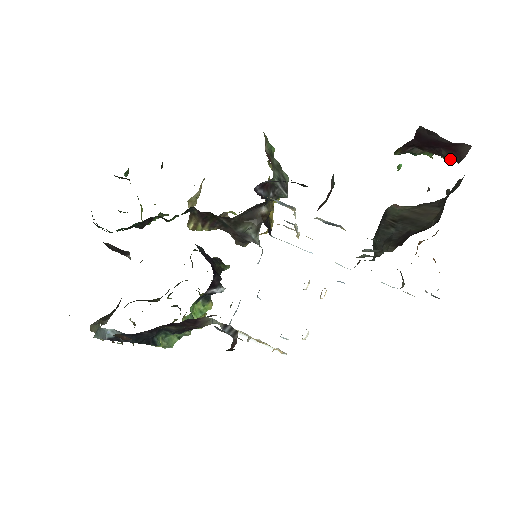
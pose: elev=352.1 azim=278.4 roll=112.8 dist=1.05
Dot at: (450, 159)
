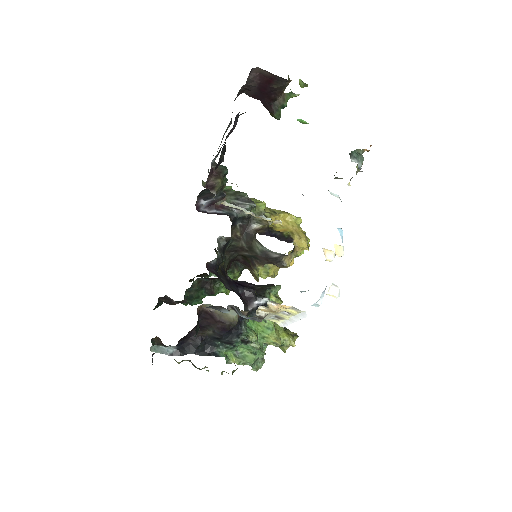
Dot at: (284, 84)
